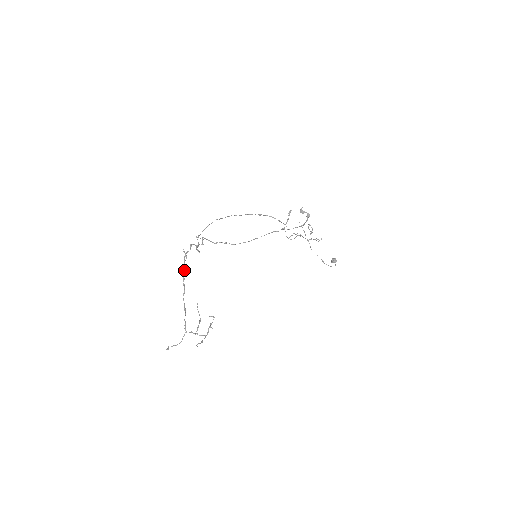
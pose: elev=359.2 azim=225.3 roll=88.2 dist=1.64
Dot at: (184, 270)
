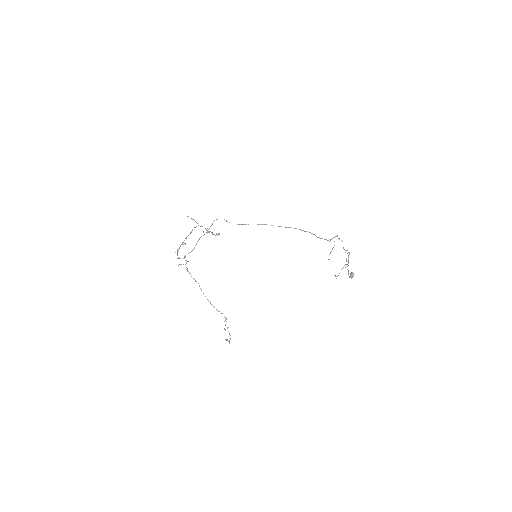
Dot at: (182, 244)
